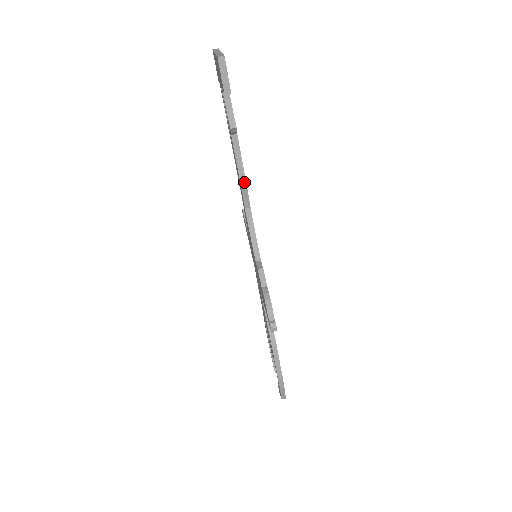
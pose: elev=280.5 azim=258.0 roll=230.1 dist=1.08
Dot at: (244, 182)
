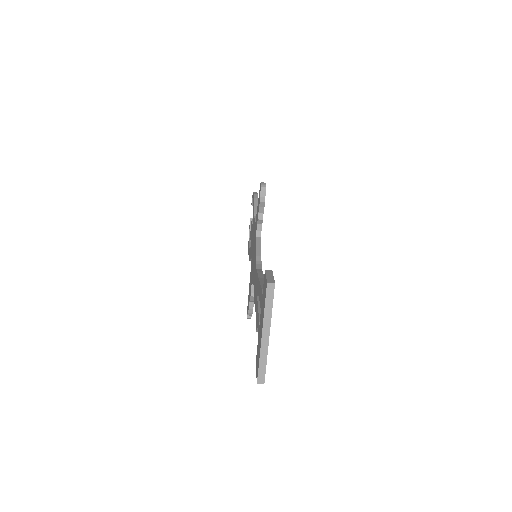
Dot at: occluded
